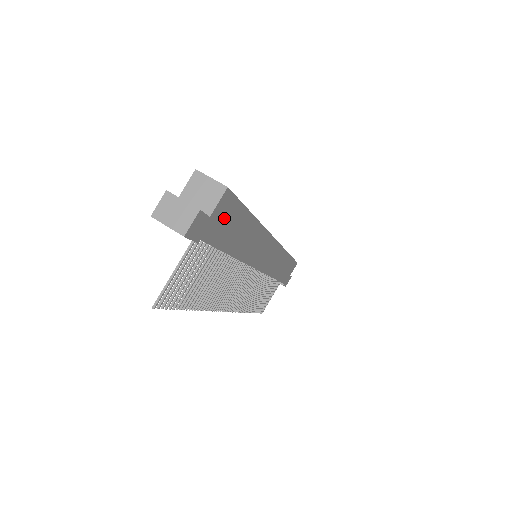
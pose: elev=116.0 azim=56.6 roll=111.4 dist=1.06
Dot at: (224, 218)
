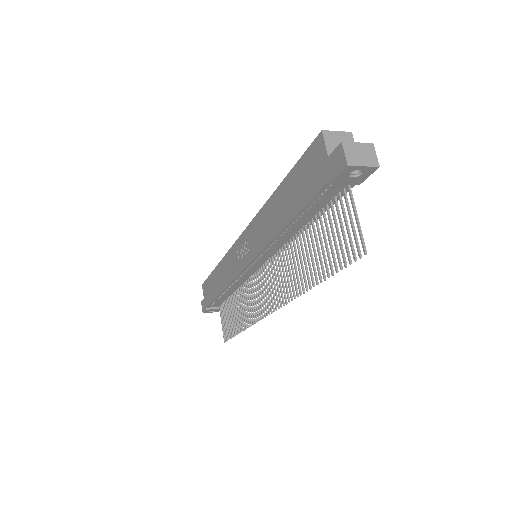
Dot at: occluded
